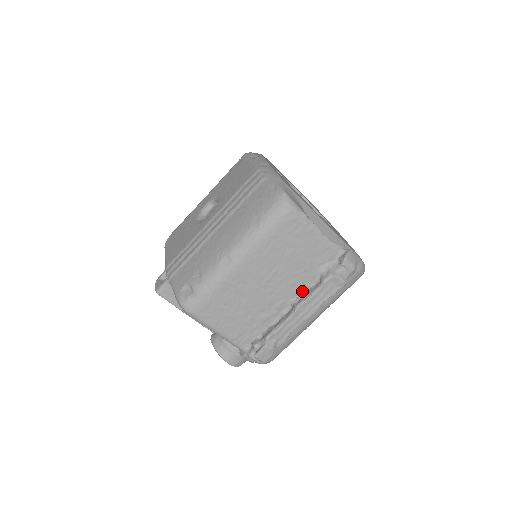
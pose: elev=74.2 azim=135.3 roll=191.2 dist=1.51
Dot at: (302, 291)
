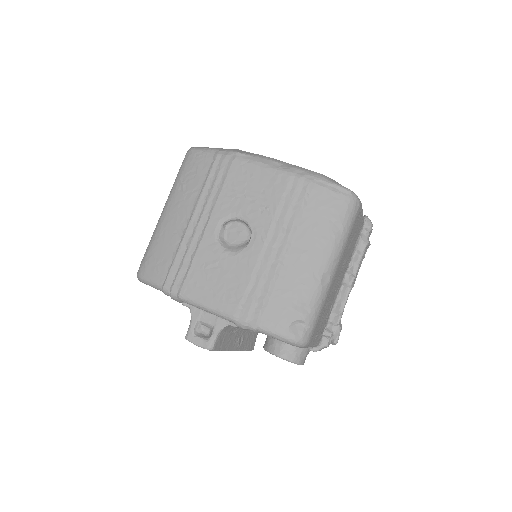
Dot at: (347, 268)
